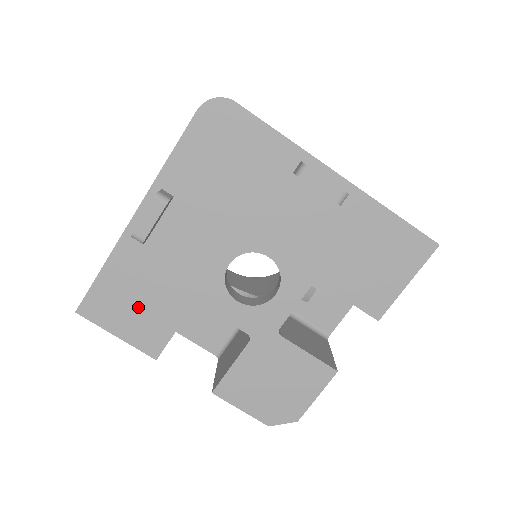
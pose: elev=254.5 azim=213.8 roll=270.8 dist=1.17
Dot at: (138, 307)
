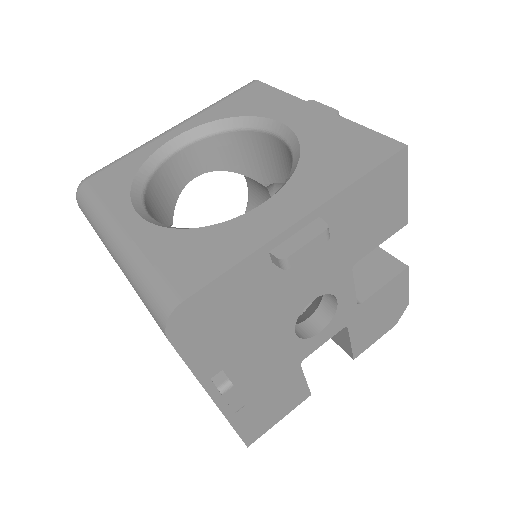
Dot at: (274, 404)
